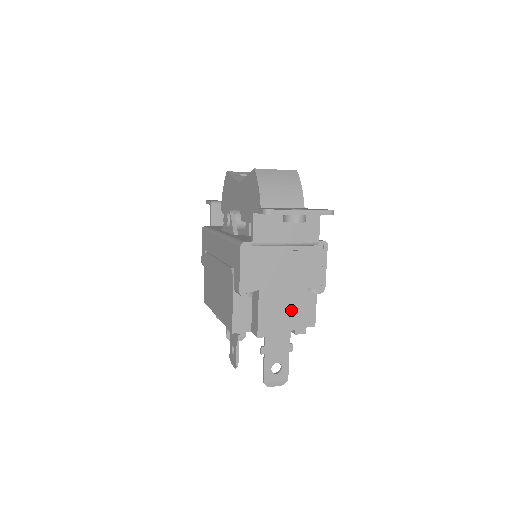
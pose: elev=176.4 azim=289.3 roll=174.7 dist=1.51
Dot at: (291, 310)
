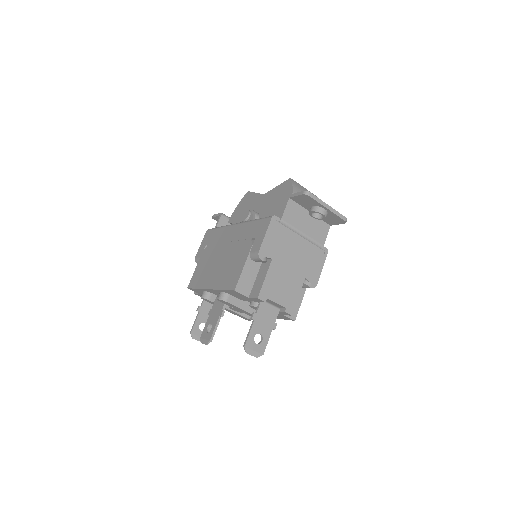
Dot at: (288, 289)
